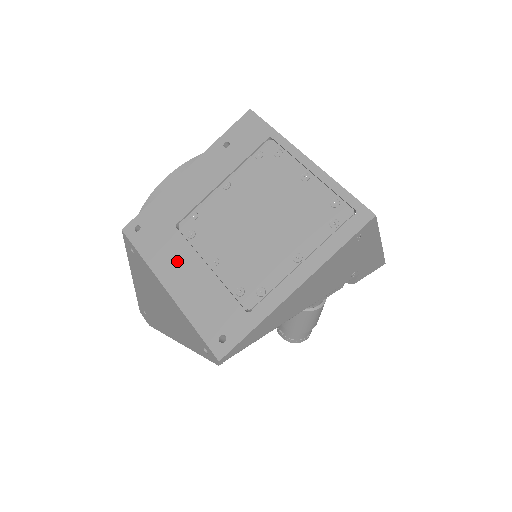
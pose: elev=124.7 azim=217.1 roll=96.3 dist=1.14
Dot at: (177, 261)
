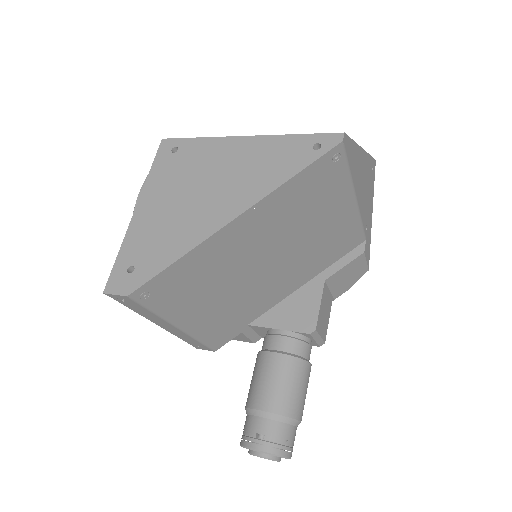
Dot at: occluded
